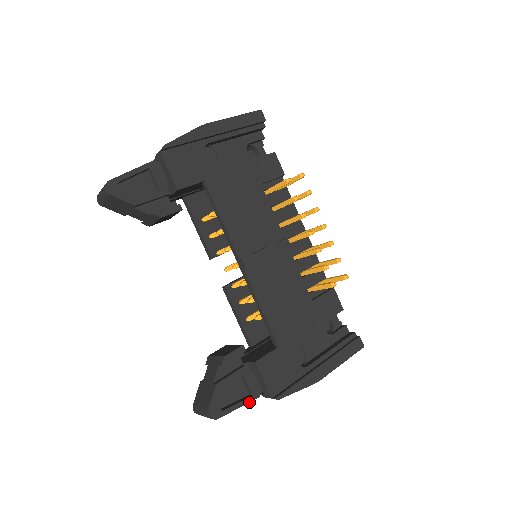
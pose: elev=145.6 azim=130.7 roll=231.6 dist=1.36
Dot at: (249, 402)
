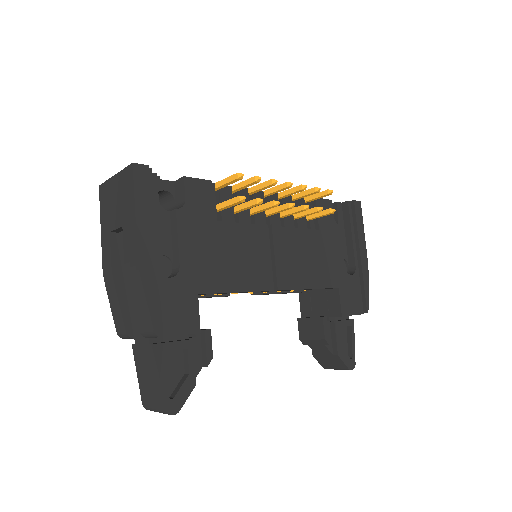
Dot at: occluded
